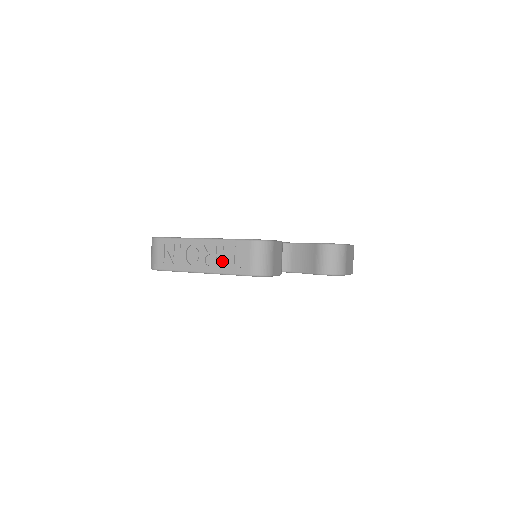
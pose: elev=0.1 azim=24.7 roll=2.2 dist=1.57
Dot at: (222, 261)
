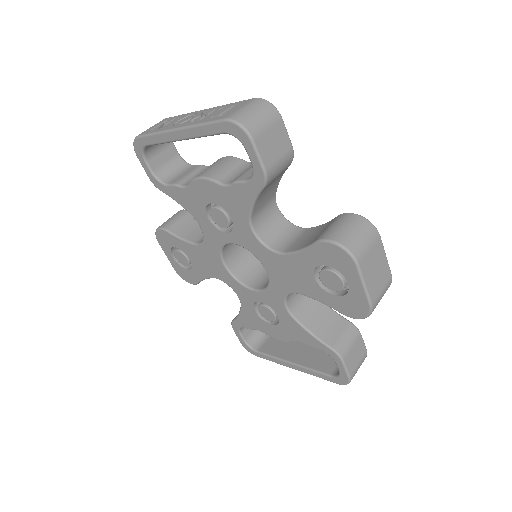
Dot at: (208, 116)
